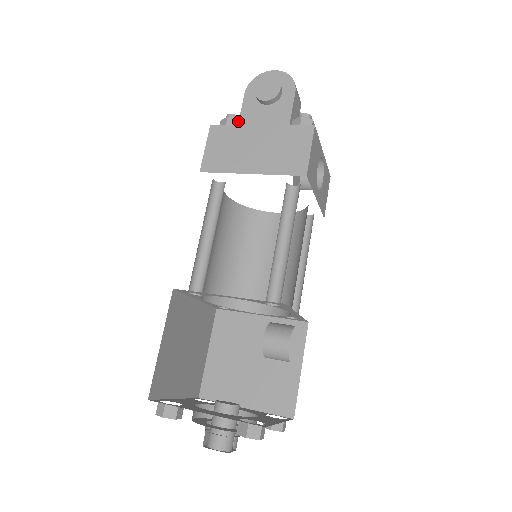
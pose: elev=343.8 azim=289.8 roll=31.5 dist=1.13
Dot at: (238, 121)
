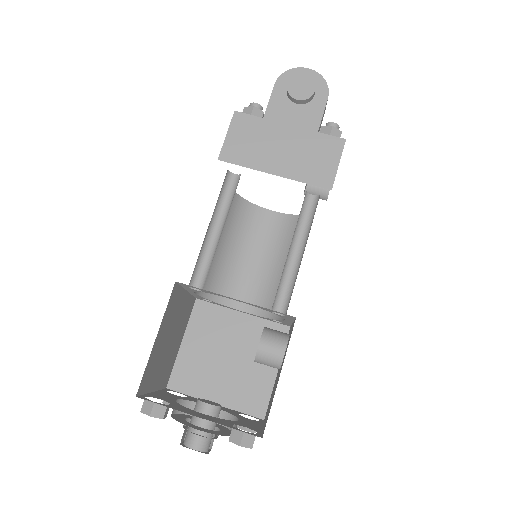
Dot at: (263, 113)
